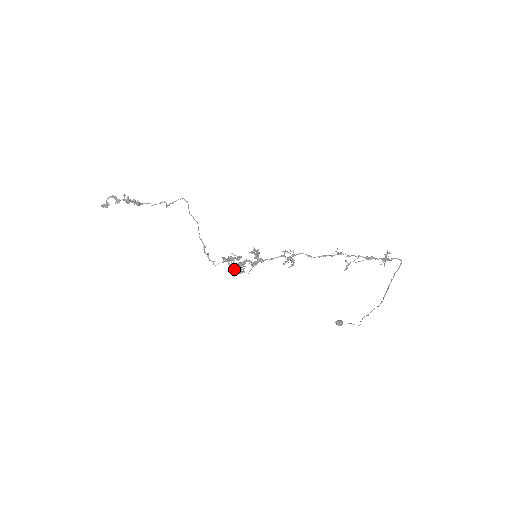
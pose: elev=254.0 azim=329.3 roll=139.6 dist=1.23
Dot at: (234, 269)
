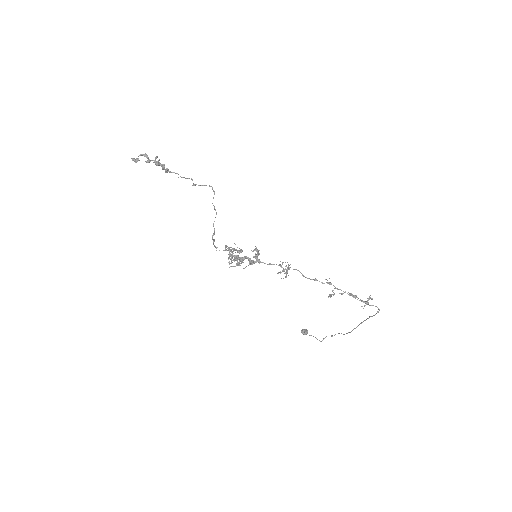
Dot at: (232, 260)
